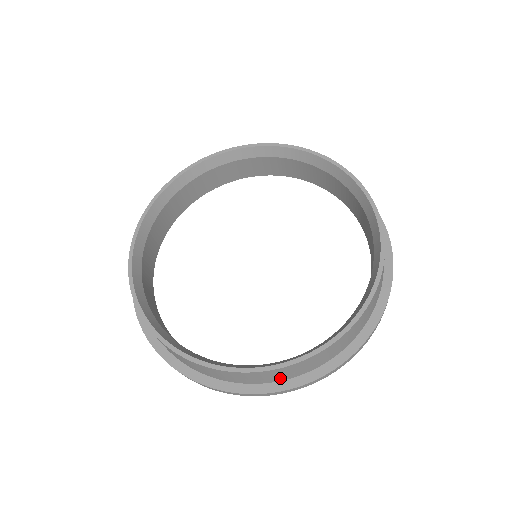
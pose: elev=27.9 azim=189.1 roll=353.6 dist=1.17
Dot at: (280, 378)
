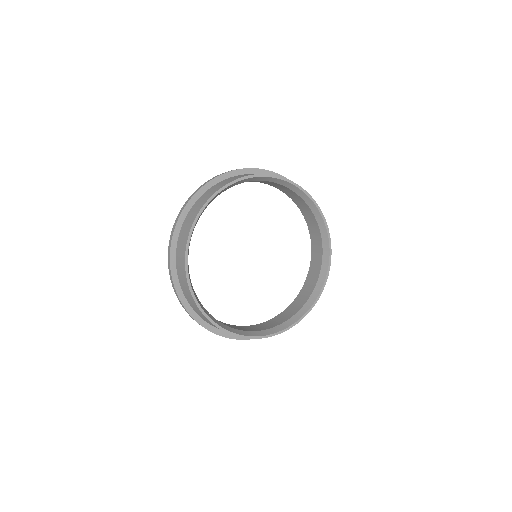
Dot at: (205, 320)
